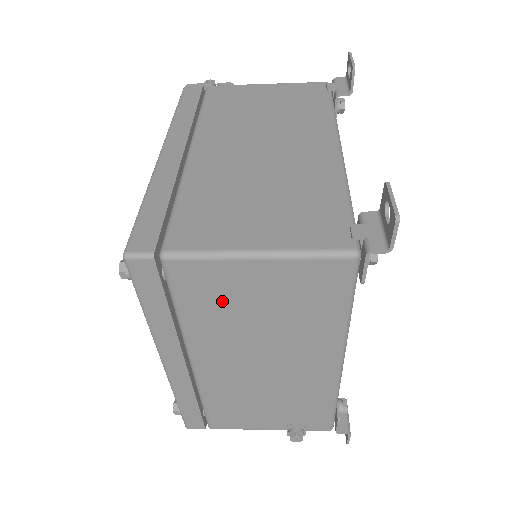
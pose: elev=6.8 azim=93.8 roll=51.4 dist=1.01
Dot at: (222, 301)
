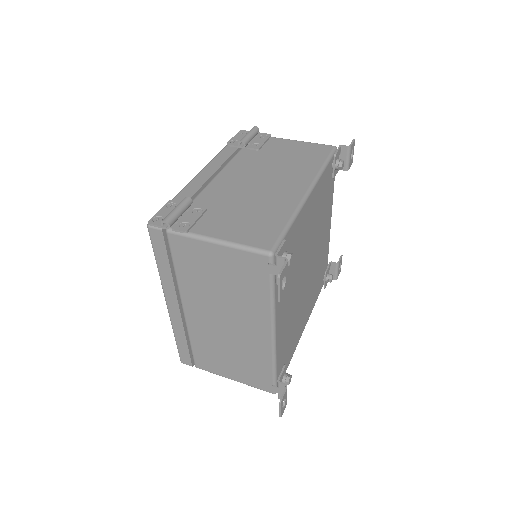
Dot at: occluded
